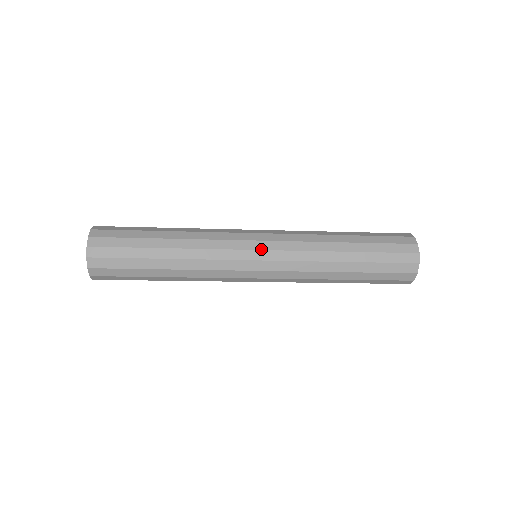
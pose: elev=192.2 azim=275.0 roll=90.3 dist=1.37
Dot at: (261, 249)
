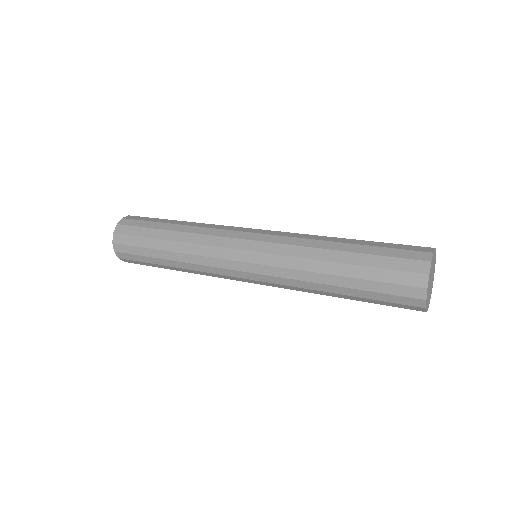
Dot at: (246, 271)
